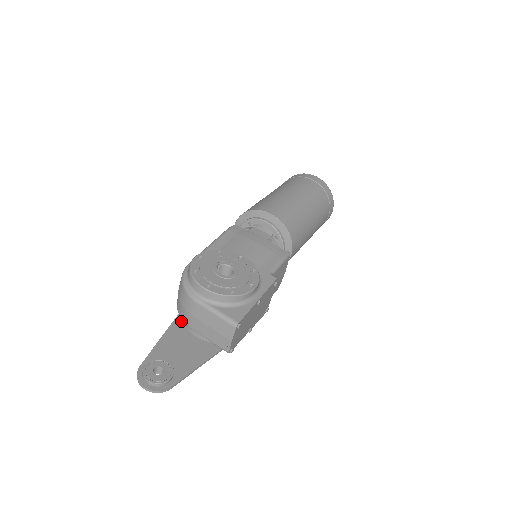
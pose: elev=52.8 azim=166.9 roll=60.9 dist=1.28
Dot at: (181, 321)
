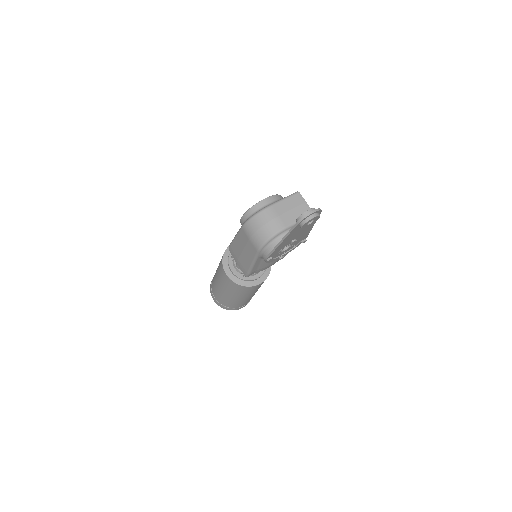
Dot at: occluded
